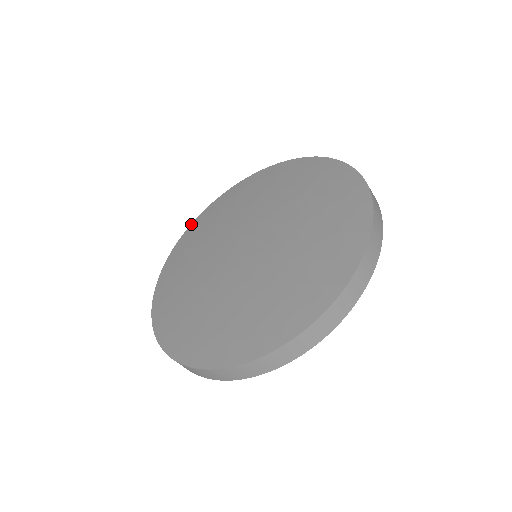
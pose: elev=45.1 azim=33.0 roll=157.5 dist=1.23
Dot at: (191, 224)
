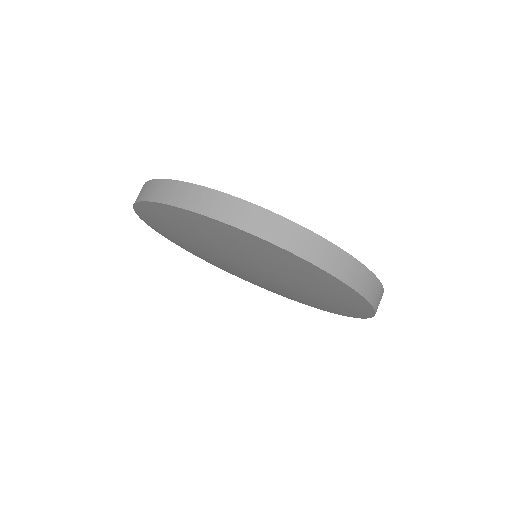
Dot at: occluded
